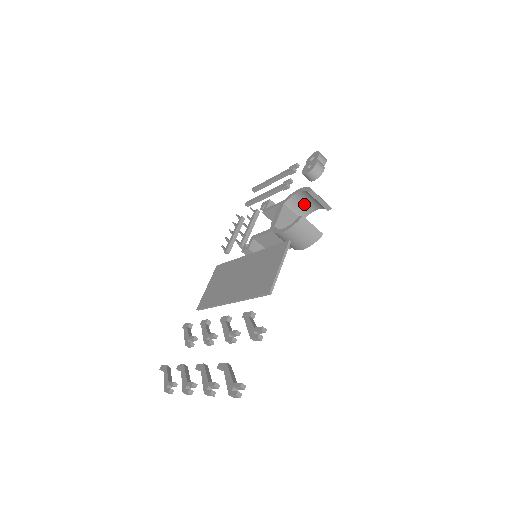
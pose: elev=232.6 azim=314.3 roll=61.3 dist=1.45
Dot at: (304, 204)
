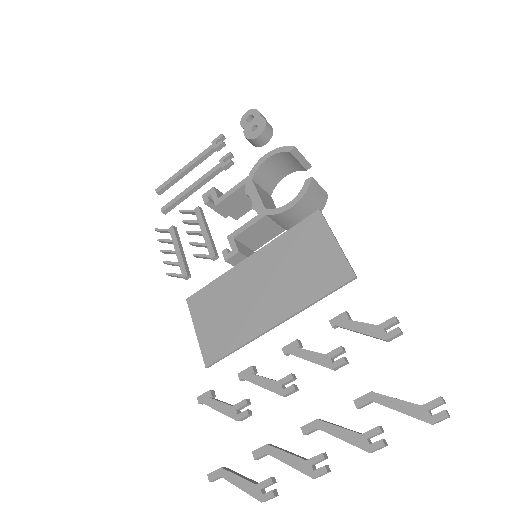
Dot at: (271, 174)
